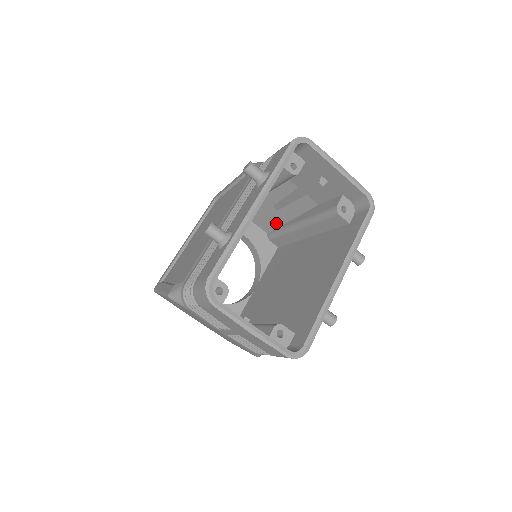
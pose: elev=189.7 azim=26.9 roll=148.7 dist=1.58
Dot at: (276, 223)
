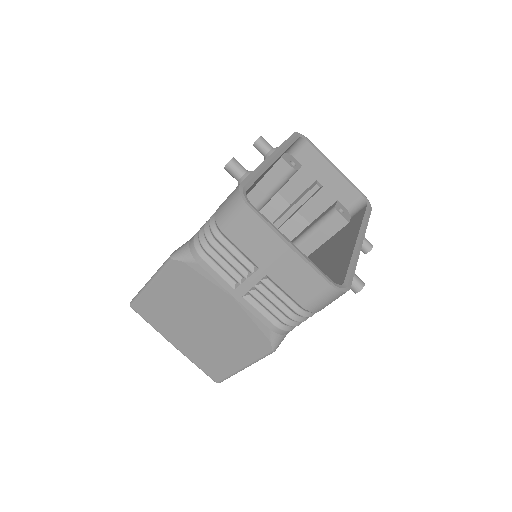
Dot at: occluded
